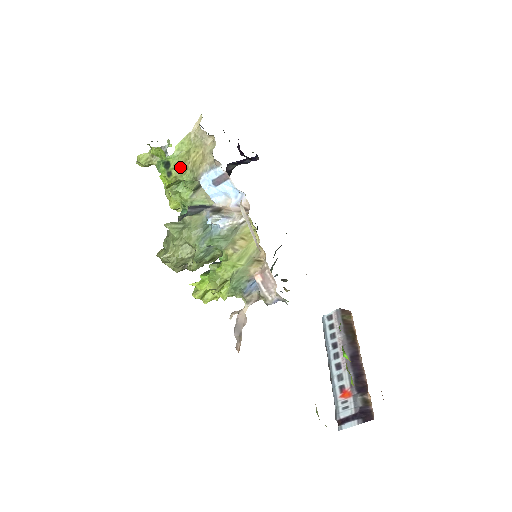
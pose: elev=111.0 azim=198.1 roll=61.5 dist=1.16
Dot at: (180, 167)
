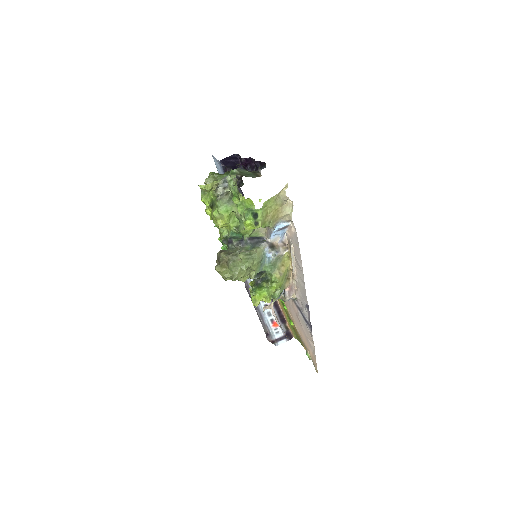
Dot at: (264, 219)
